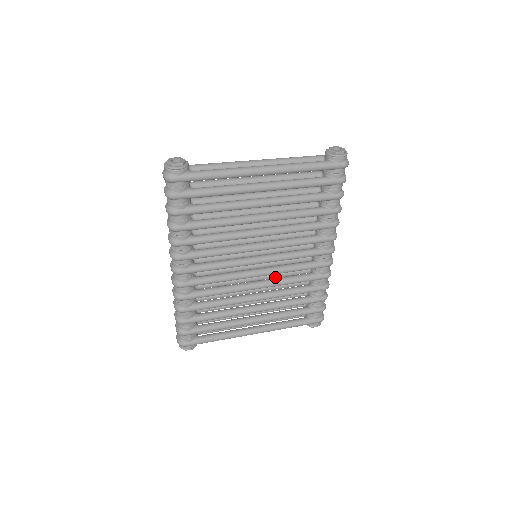
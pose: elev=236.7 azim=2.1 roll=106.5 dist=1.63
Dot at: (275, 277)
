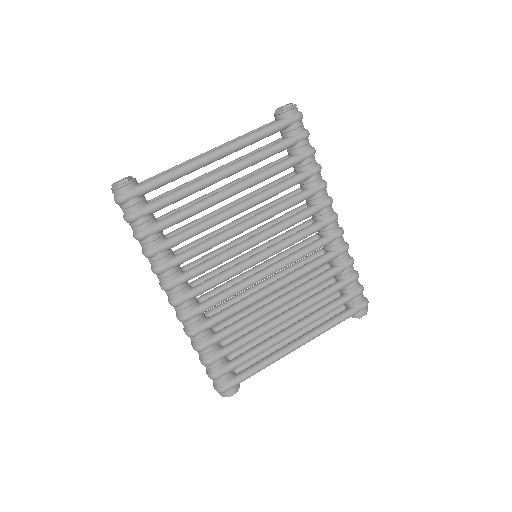
Dot at: occluded
